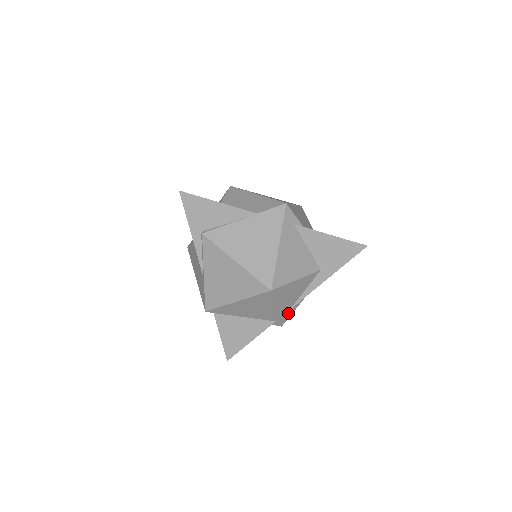
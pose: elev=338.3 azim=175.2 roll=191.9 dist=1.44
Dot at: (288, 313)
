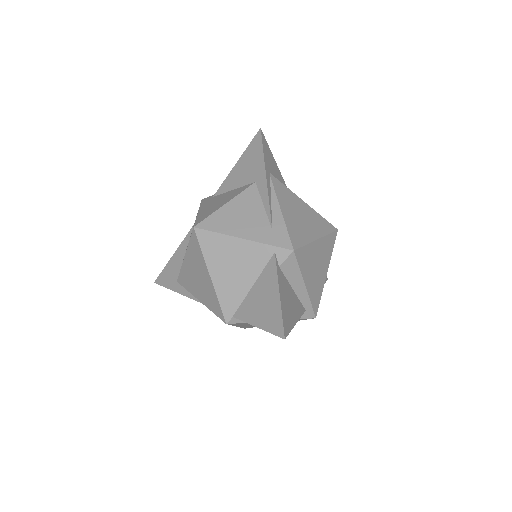
Dot at: (277, 234)
